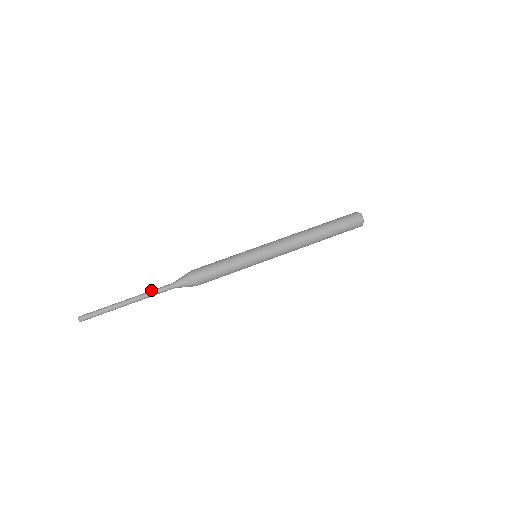
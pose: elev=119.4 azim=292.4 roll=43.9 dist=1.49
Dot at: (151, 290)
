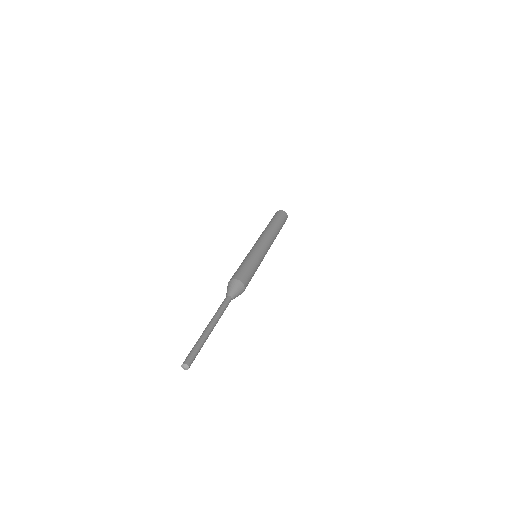
Dot at: occluded
